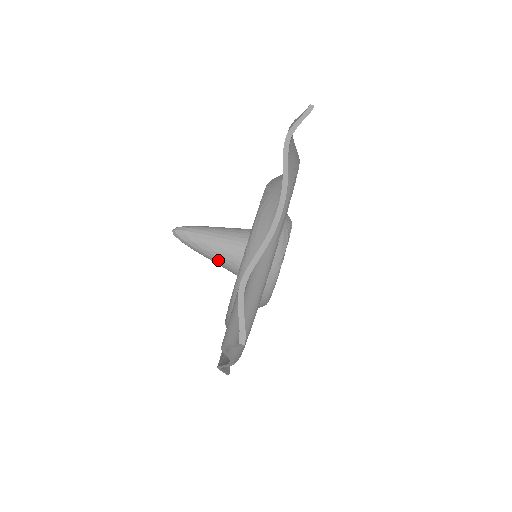
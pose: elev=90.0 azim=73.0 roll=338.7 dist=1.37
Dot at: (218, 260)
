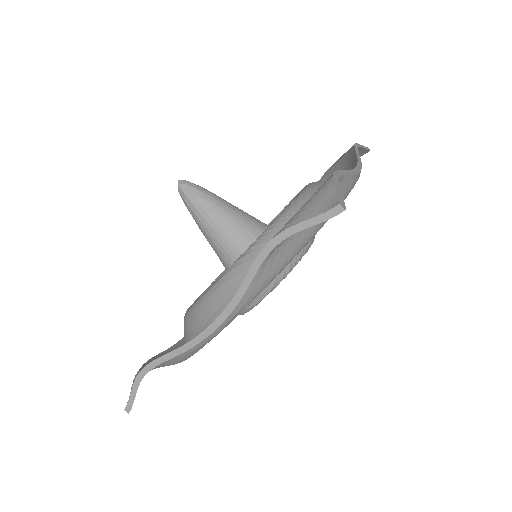
Dot at: occluded
